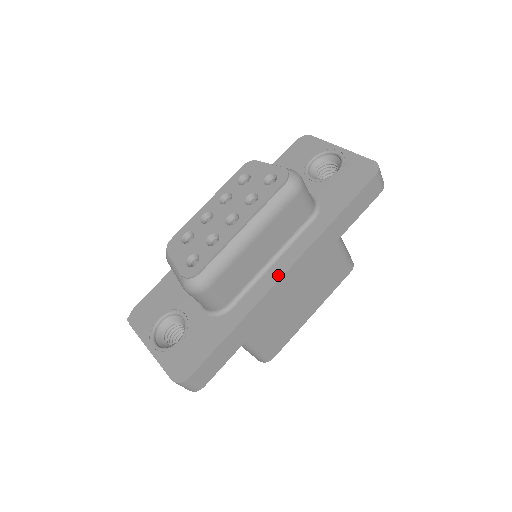
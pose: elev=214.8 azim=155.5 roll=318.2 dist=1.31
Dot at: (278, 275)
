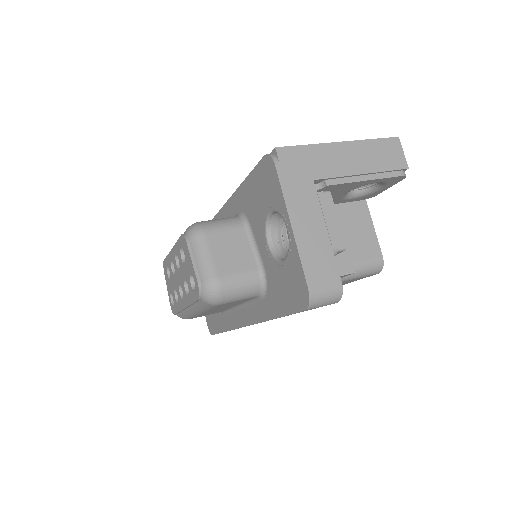
Dot at: (242, 323)
